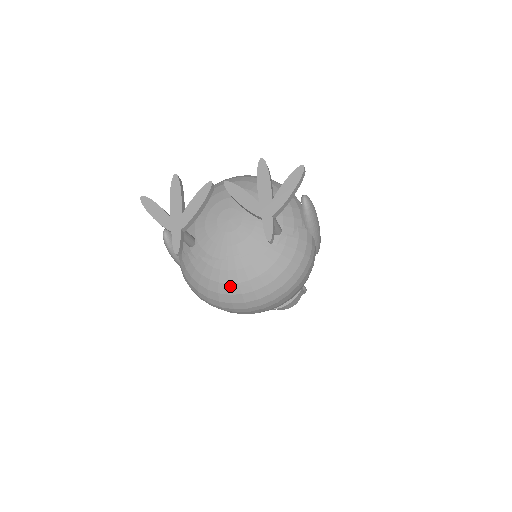
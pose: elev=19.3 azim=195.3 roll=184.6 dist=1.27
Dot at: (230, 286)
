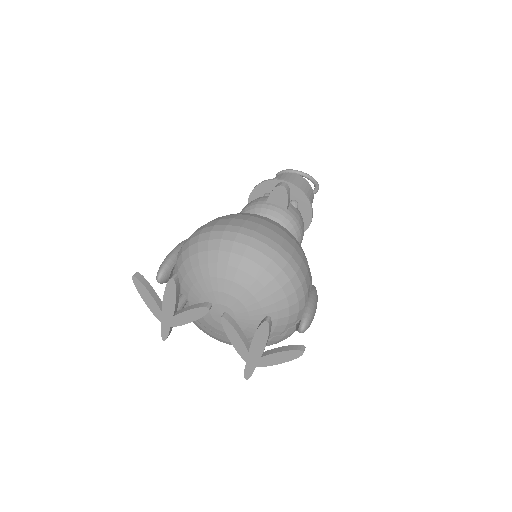
Dot at: (212, 337)
